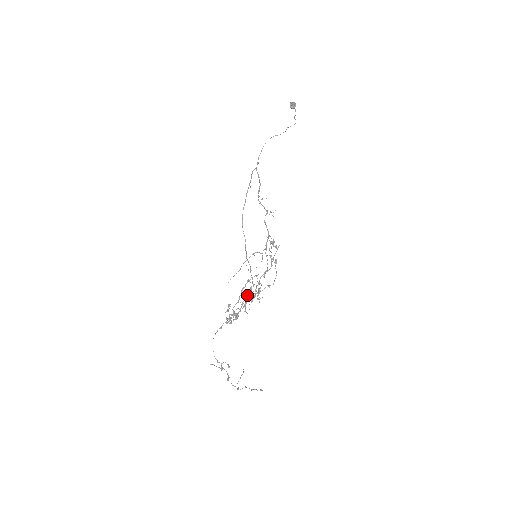
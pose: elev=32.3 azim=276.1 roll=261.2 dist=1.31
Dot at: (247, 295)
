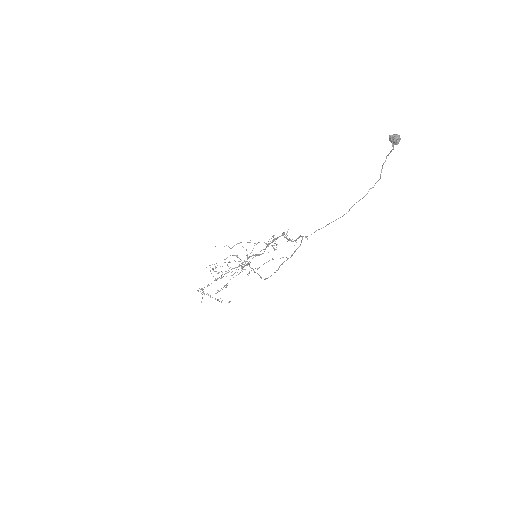
Dot at: occluded
